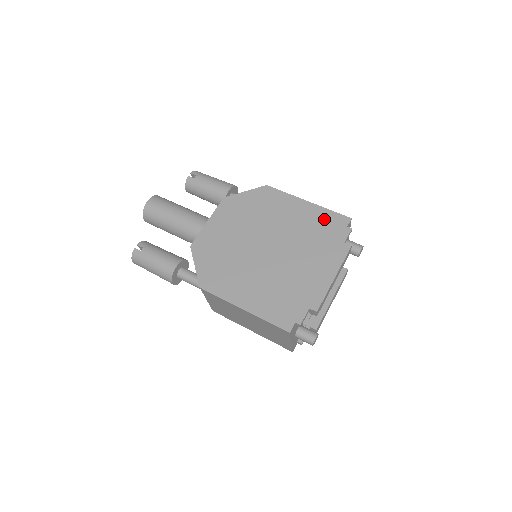
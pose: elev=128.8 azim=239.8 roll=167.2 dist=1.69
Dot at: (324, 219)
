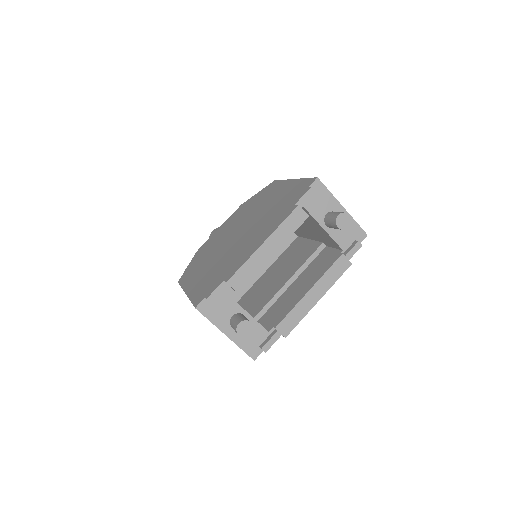
Dot at: (294, 189)
